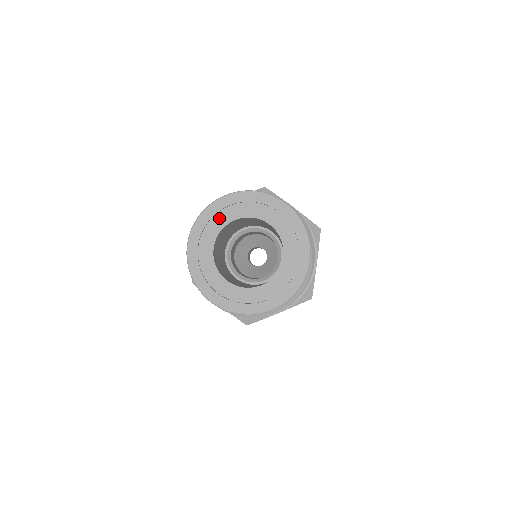
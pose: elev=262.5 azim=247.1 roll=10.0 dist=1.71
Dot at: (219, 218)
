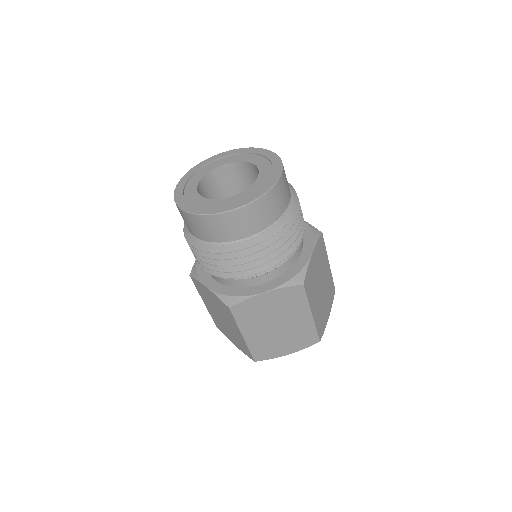
Dot at: (212, 165)
